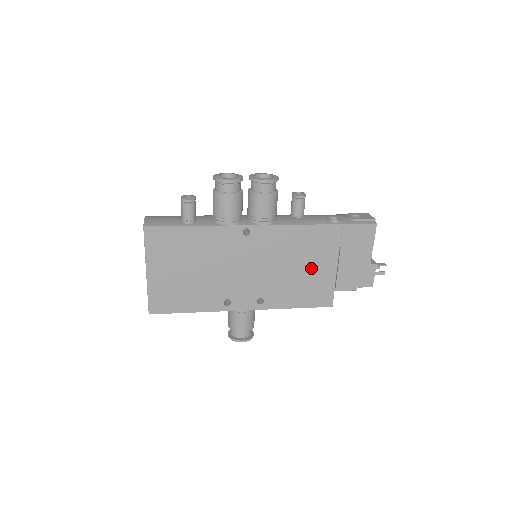
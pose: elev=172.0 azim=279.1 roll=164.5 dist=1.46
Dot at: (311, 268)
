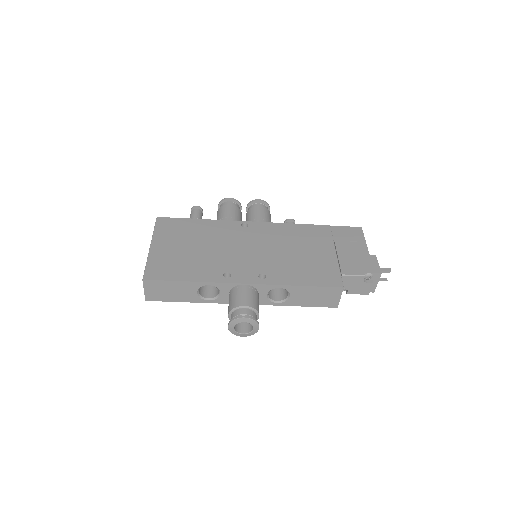
Dot at: (310, 253)
